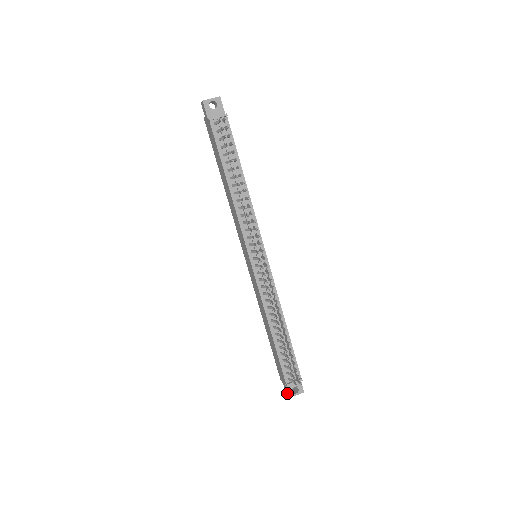
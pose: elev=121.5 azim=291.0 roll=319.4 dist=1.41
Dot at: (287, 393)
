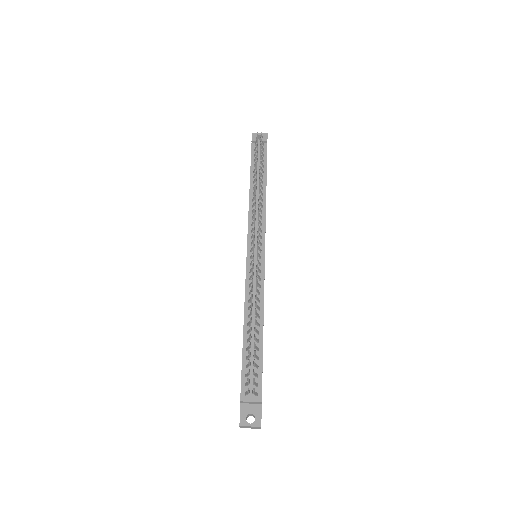
Dot at: occluded
